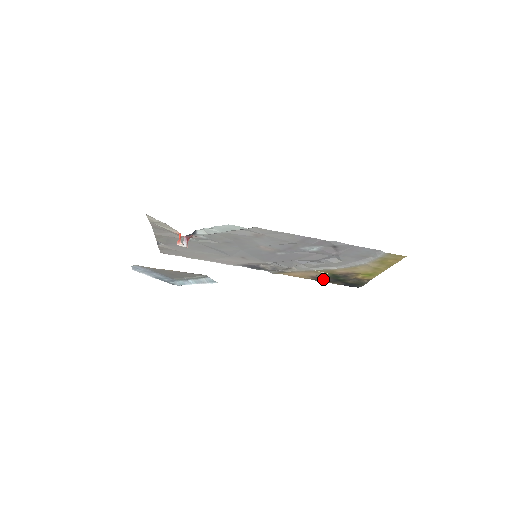
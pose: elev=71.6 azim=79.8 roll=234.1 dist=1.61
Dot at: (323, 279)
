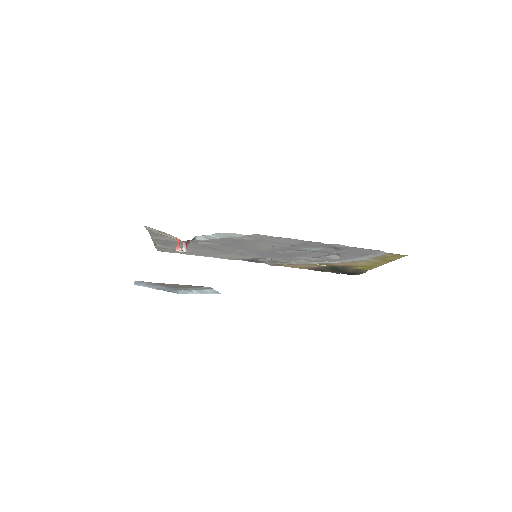
Dot at: (321, 269)
